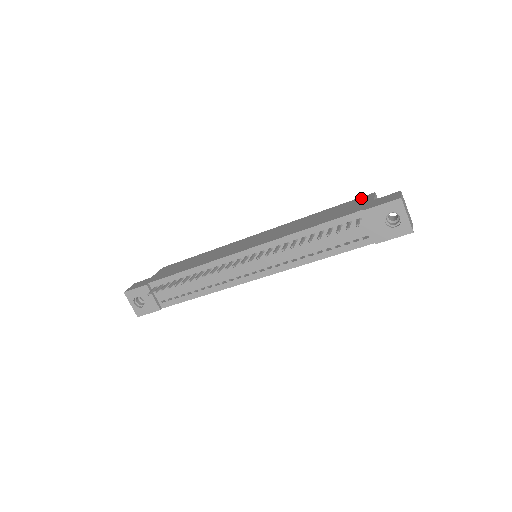
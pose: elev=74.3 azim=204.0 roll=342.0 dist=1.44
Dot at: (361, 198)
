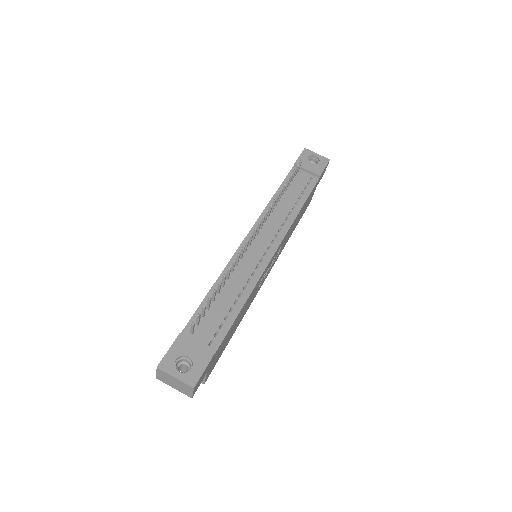
Dot at: occluded
